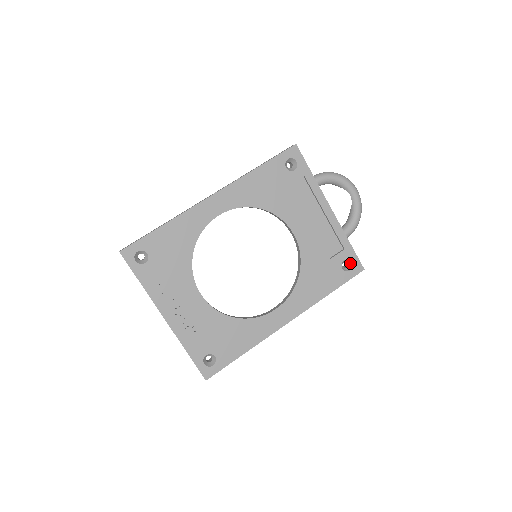
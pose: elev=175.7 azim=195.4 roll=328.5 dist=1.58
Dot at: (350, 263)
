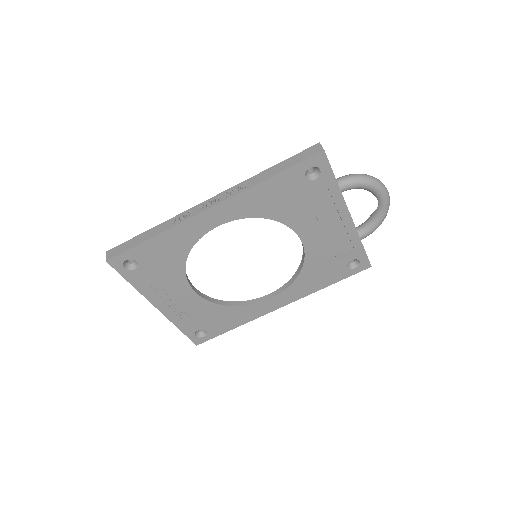
Dot at: (358, 261)
